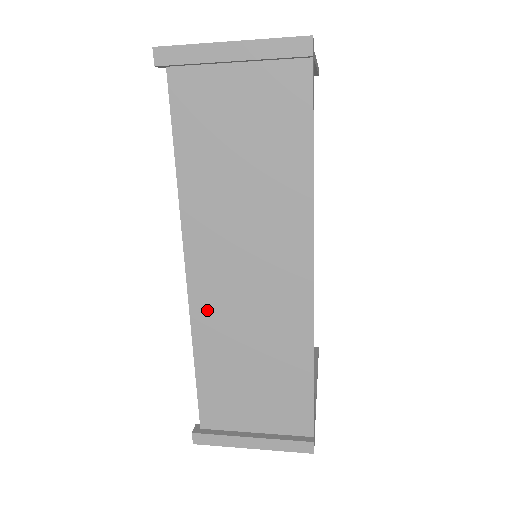
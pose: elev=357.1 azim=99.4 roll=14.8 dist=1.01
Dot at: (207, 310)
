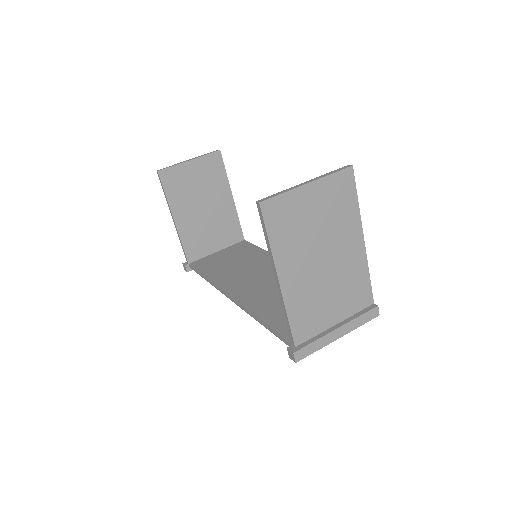
Dot at: occluded
